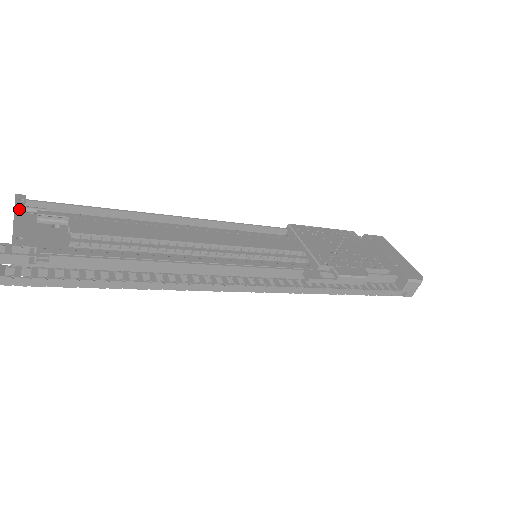
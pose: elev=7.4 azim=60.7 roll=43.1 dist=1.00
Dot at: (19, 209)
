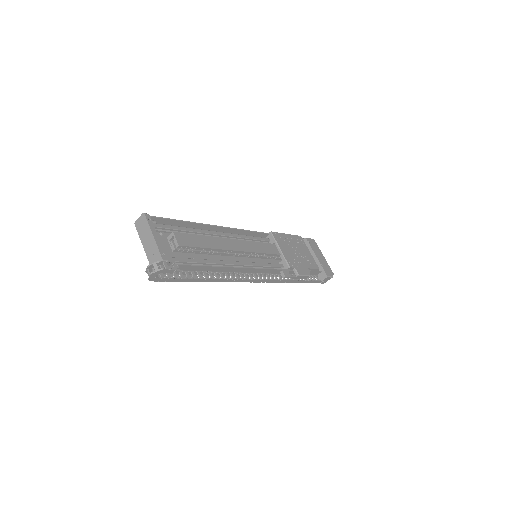
Dot at: (152, 228)
